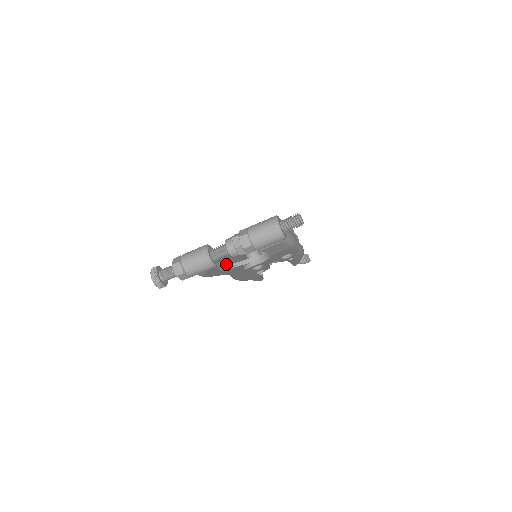
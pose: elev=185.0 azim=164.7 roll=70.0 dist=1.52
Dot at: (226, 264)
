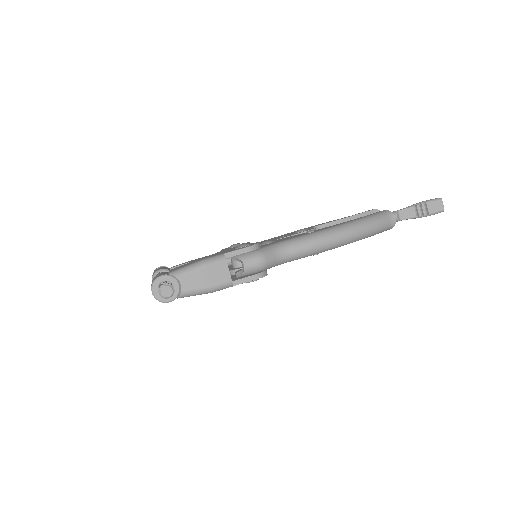
Dot at: occluded
